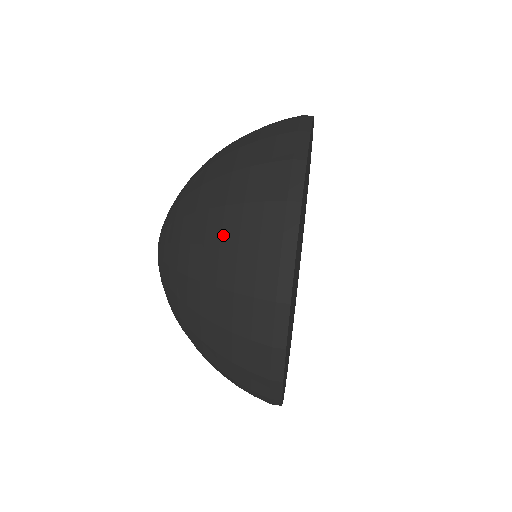
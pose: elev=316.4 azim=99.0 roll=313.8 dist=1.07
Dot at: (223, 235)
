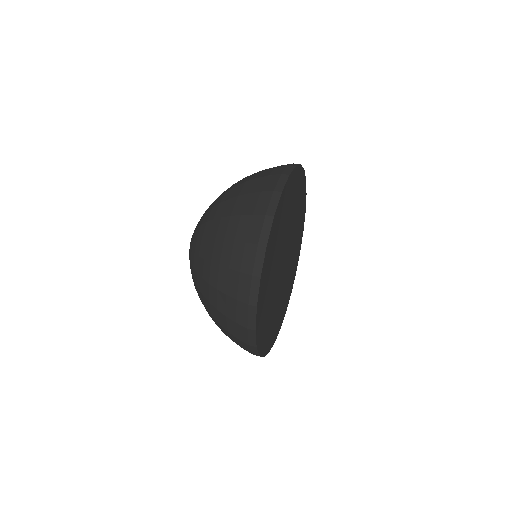
Dot at: occluded
